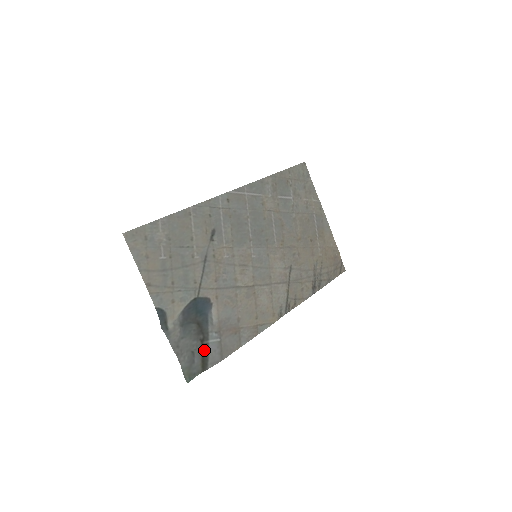
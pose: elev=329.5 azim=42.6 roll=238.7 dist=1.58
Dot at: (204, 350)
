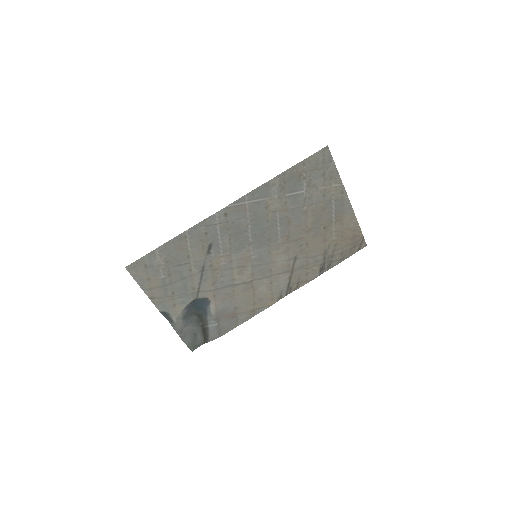
Dot at: (205, 331)
